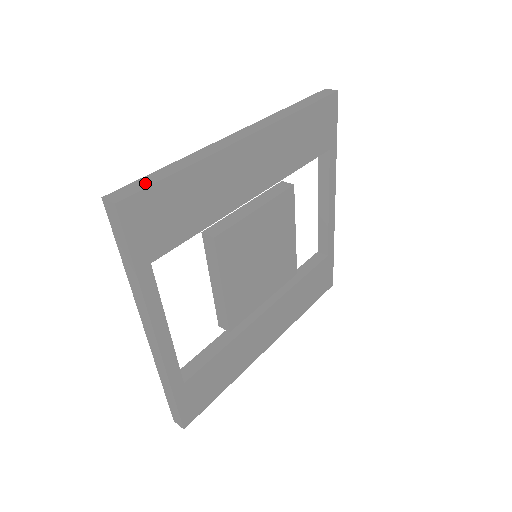
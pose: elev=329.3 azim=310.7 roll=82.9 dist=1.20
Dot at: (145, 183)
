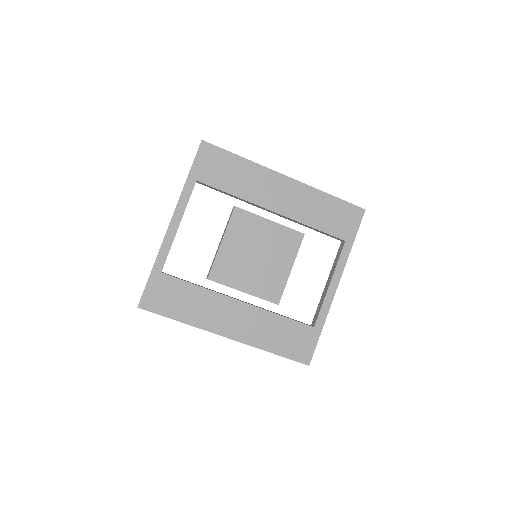
Dot at: (220, 149)
